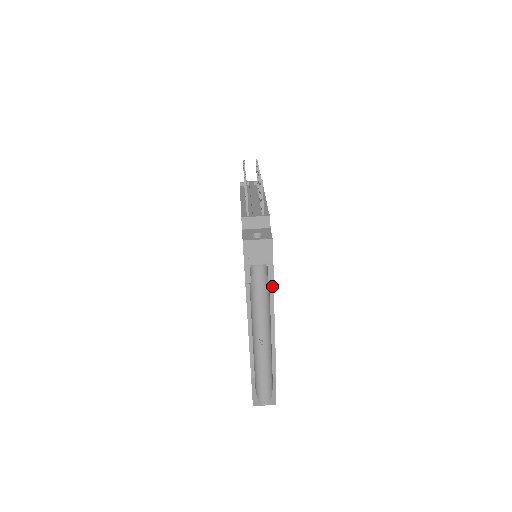
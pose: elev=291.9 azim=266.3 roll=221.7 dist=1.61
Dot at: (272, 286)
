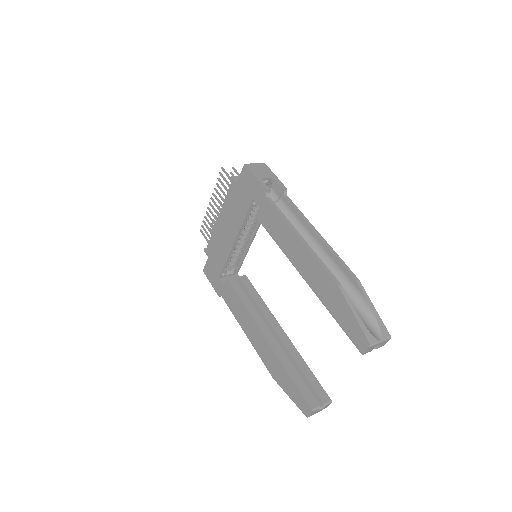
Dot at: (288, 199)
